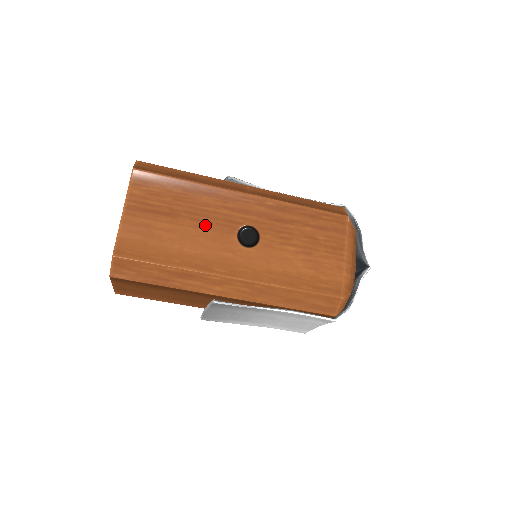
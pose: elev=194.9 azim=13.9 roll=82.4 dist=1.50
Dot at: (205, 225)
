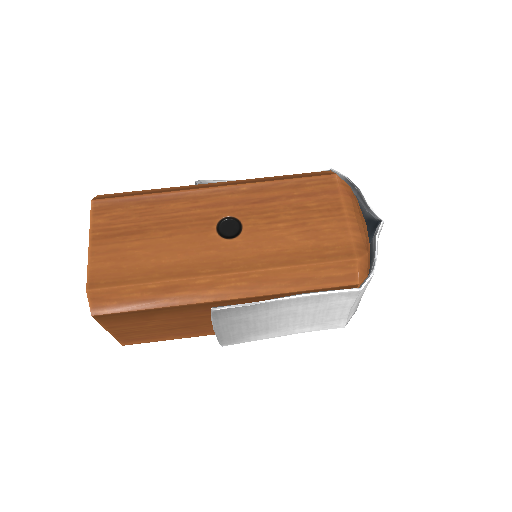
Dot at: (179, 231)
